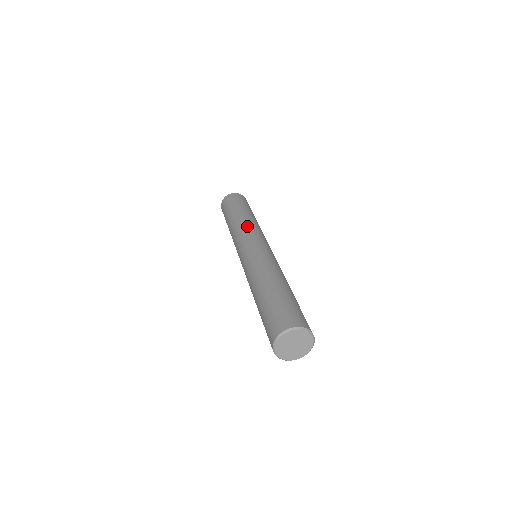
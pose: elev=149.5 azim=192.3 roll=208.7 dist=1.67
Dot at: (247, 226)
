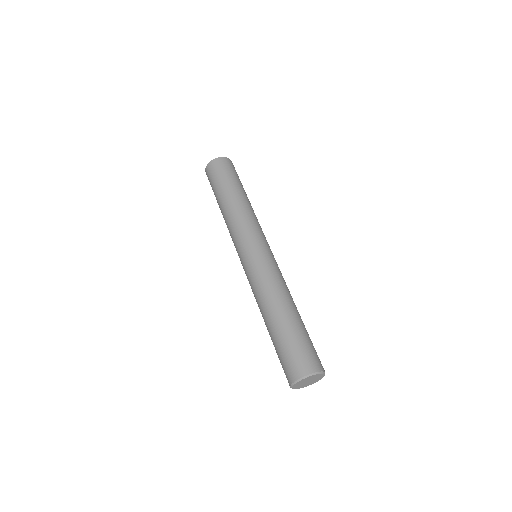
Dot at: (237, 224)
